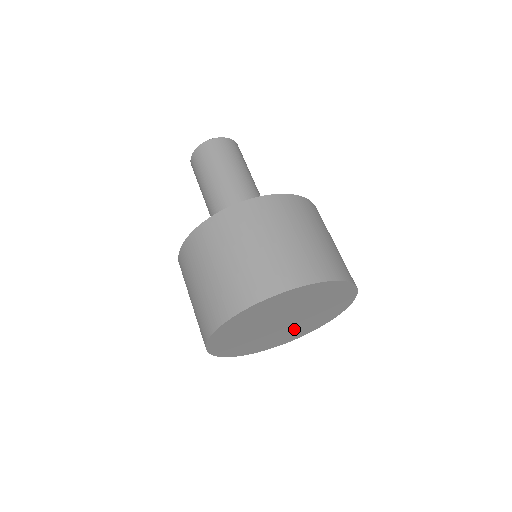
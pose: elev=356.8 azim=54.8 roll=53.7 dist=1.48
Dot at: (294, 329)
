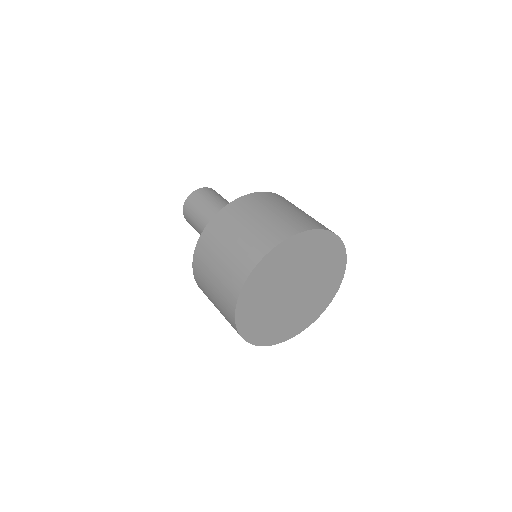
Dot at: (279, 318)
